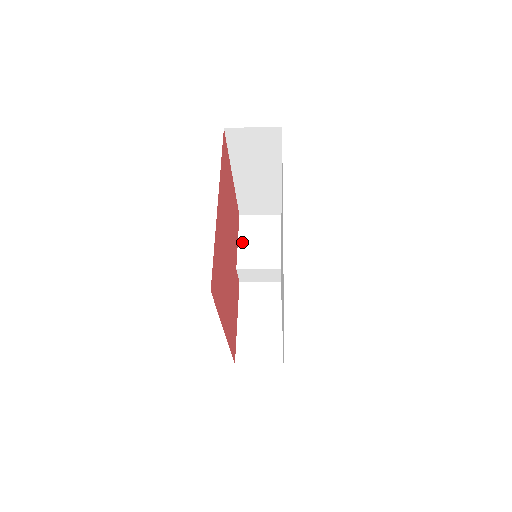
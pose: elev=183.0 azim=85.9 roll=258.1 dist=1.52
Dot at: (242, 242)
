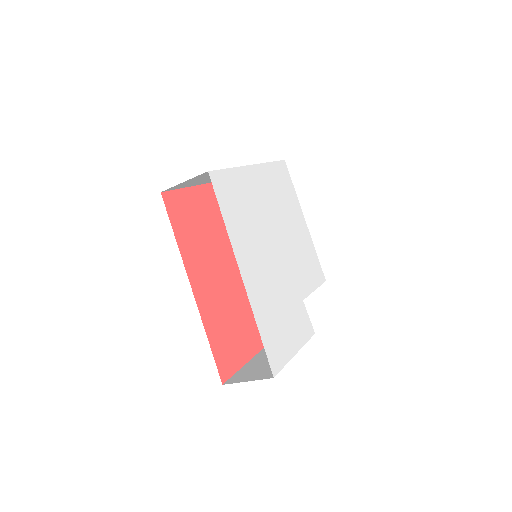
Dot at: occluded
